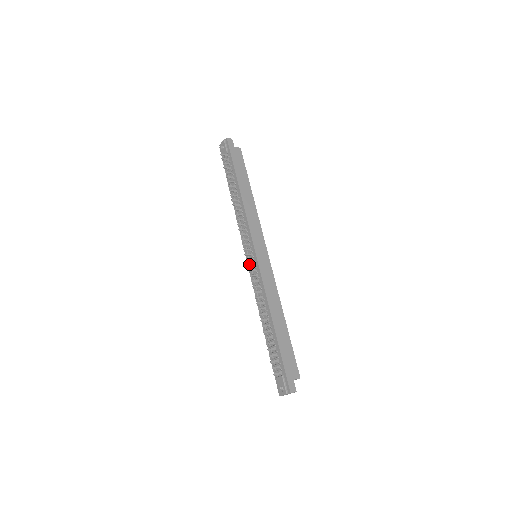
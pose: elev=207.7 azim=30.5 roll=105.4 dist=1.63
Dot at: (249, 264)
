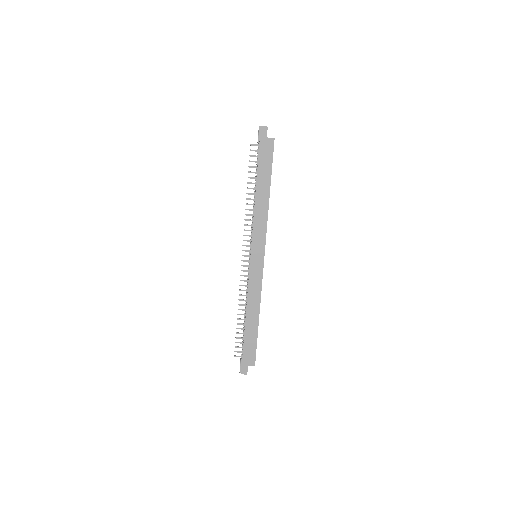
Dot at: (243, 265)
